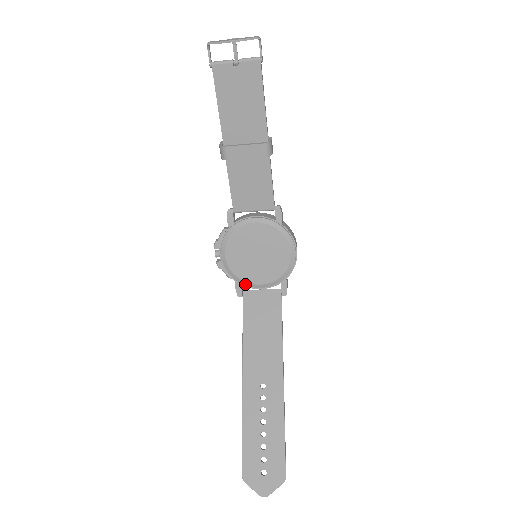
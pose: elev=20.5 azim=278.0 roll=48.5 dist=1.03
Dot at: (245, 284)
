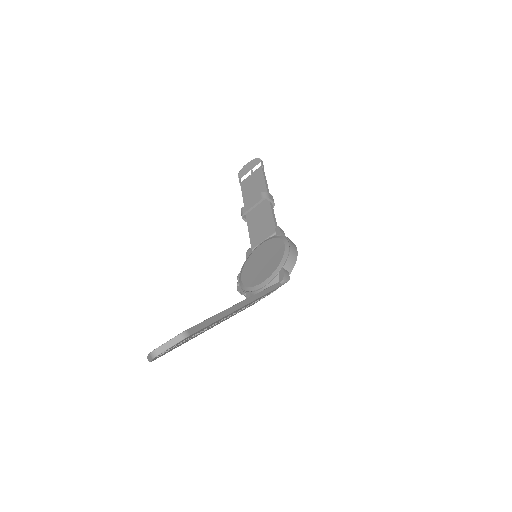
Dot at: (253, 290)
